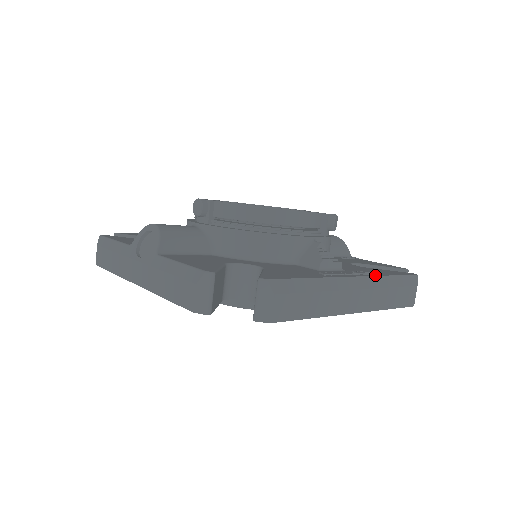
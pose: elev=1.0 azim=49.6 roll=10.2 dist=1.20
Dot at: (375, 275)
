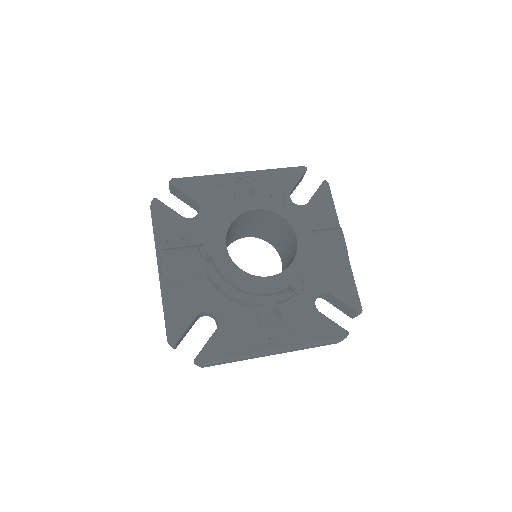
Dot at: (297, 344)
